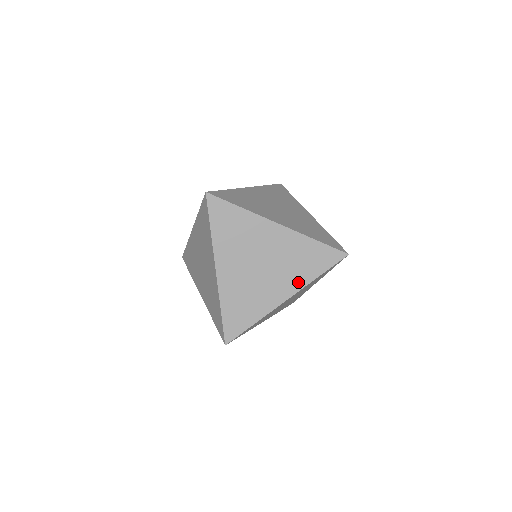
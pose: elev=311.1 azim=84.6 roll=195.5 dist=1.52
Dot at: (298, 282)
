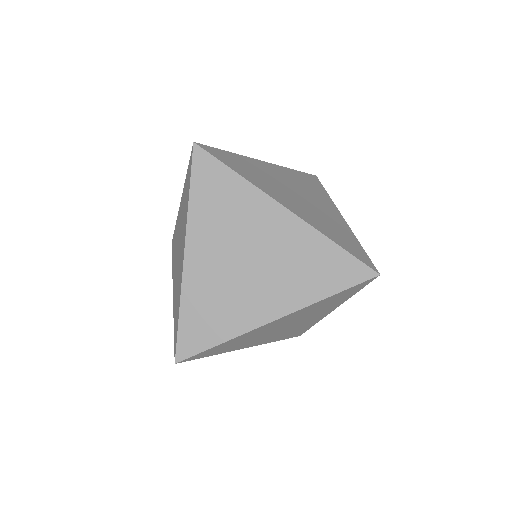
Dot at: (296, 298)
